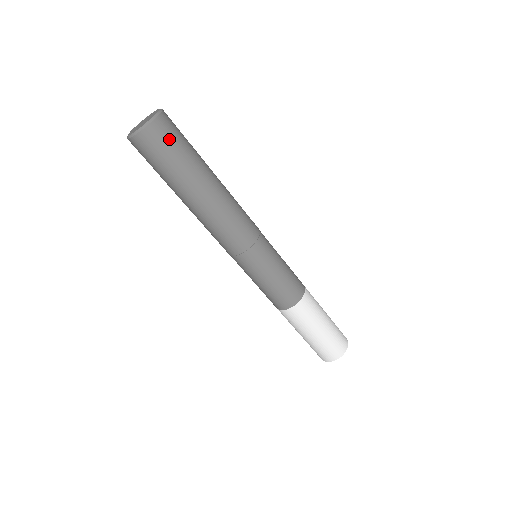
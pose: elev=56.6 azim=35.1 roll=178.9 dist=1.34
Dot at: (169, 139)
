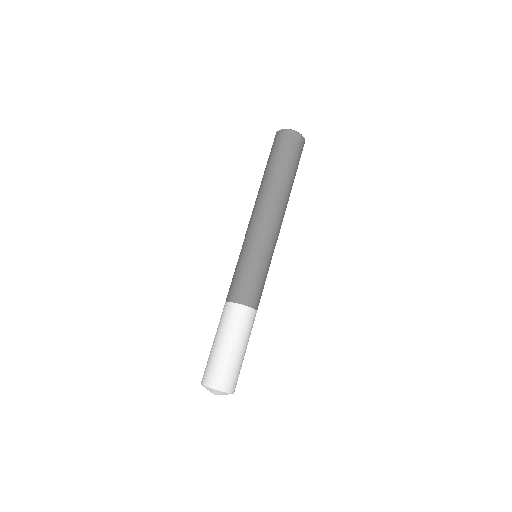
Dot at: (292, 145)
